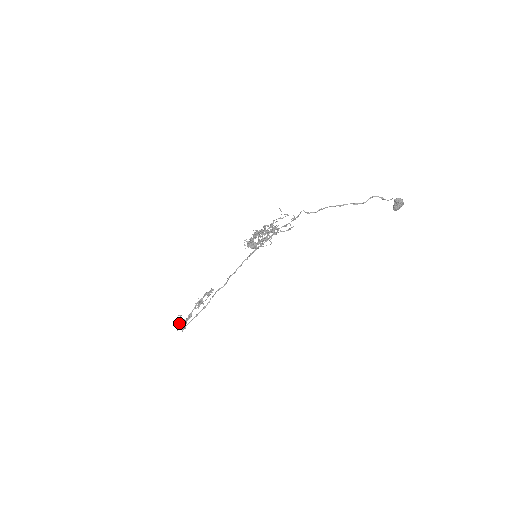
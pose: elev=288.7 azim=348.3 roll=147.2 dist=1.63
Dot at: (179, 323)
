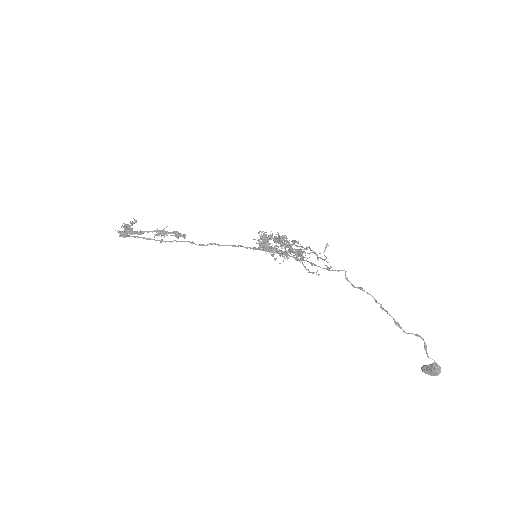
Dot at: (125, 227)
